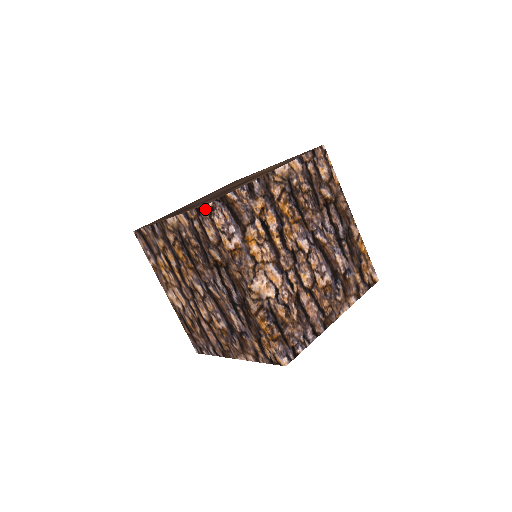
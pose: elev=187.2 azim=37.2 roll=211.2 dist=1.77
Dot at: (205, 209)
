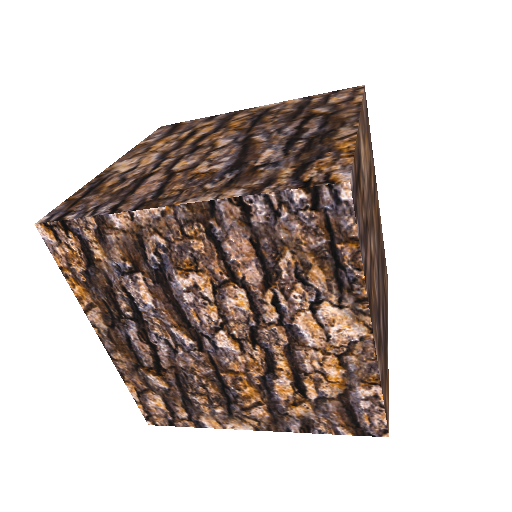
Dot at: occluded
